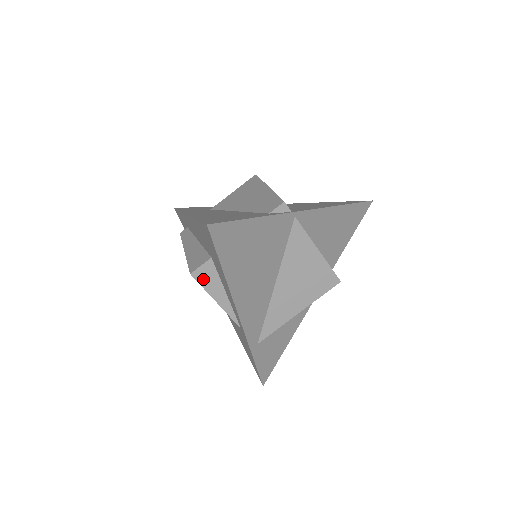
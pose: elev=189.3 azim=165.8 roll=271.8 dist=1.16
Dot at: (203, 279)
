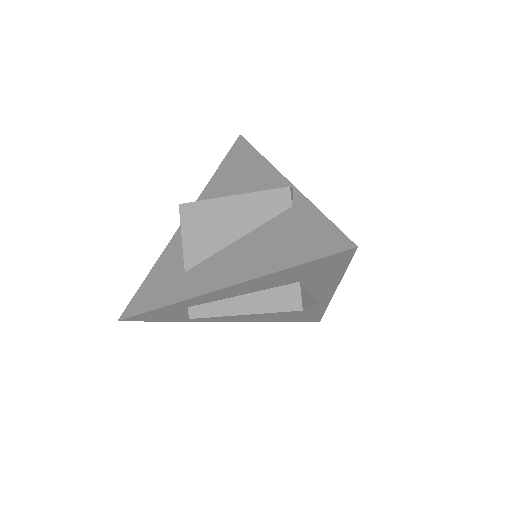
Dot at: (305, 303)
